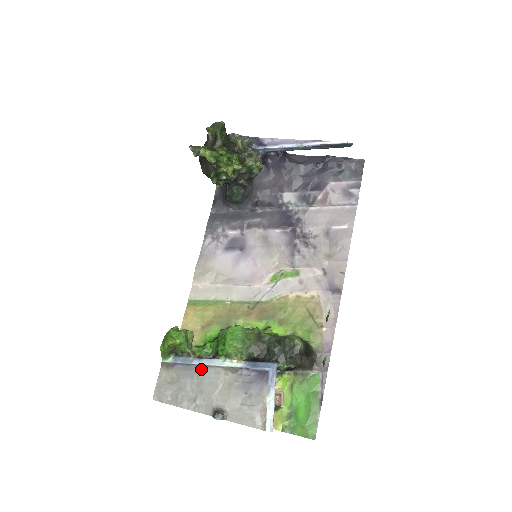
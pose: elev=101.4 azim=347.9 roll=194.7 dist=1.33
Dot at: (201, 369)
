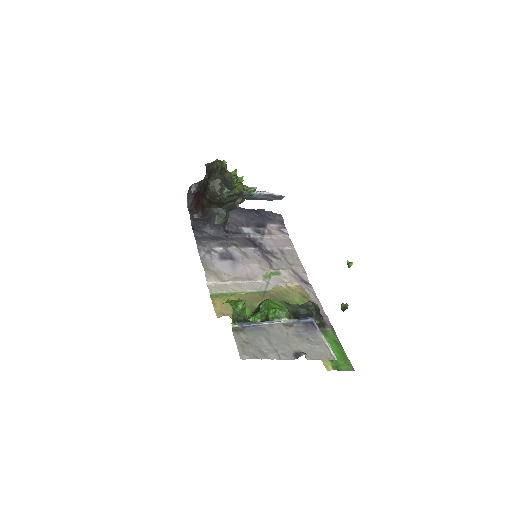
Dot at: (267, 328)
